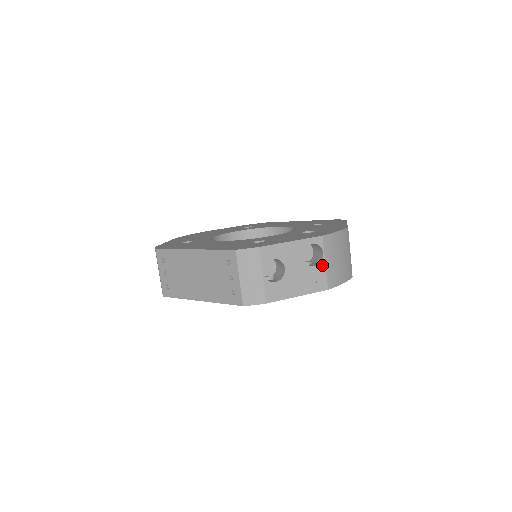
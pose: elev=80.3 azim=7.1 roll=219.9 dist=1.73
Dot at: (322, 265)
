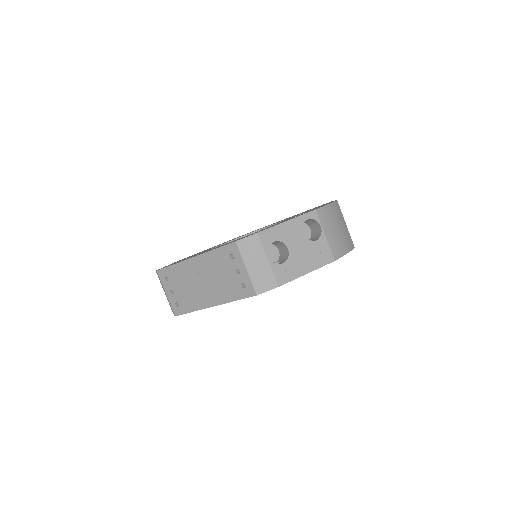
Dot at: (322, 238)
